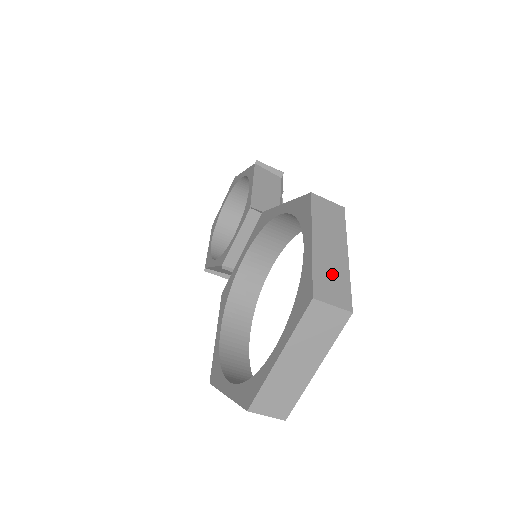
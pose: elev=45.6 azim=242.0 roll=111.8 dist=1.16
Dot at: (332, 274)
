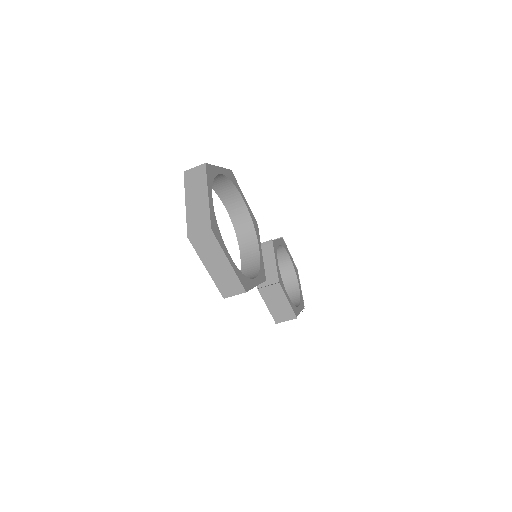
Dot at: occluded
